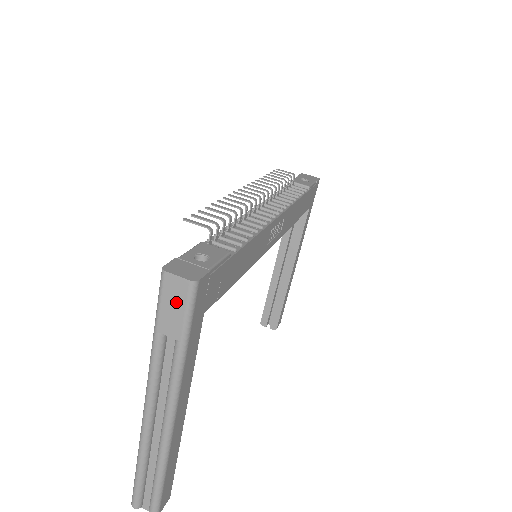
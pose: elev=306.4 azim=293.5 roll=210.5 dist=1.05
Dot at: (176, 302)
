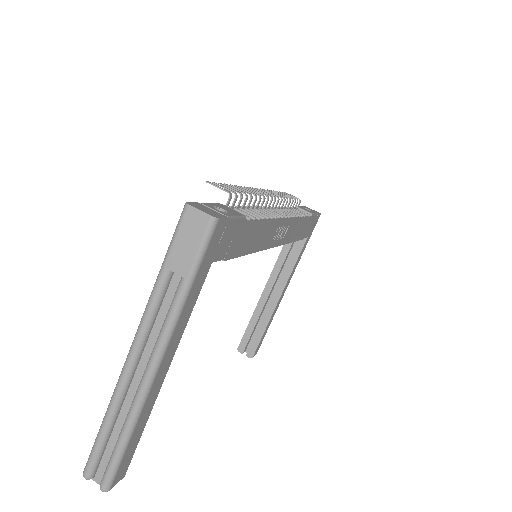
Dot at: (192, 237)
